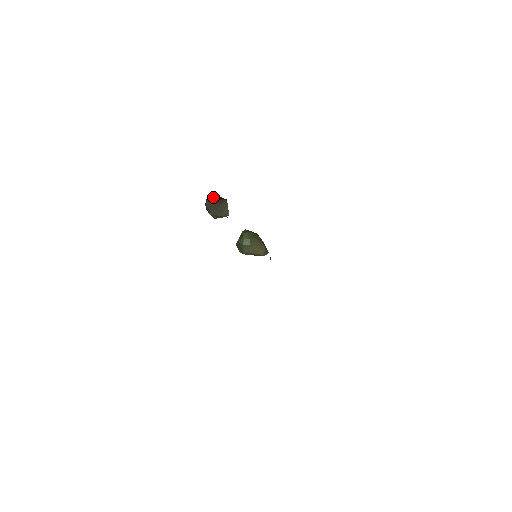
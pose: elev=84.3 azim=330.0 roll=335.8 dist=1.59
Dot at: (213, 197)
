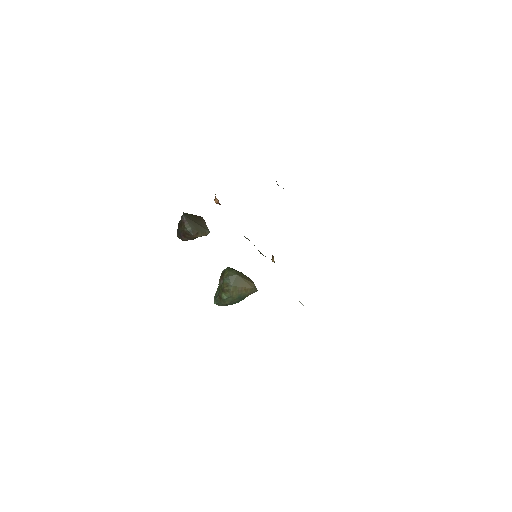
Dot at: occluded
